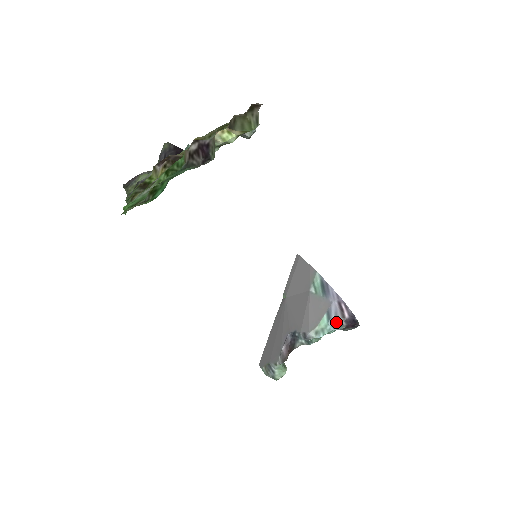
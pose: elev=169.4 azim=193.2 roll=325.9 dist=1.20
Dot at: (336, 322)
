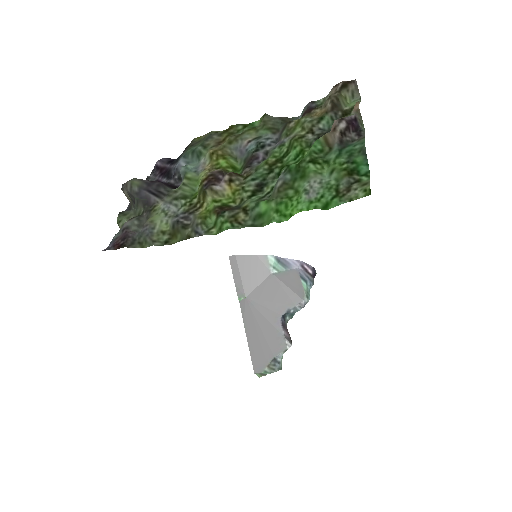
Dot at: (310, 281)
